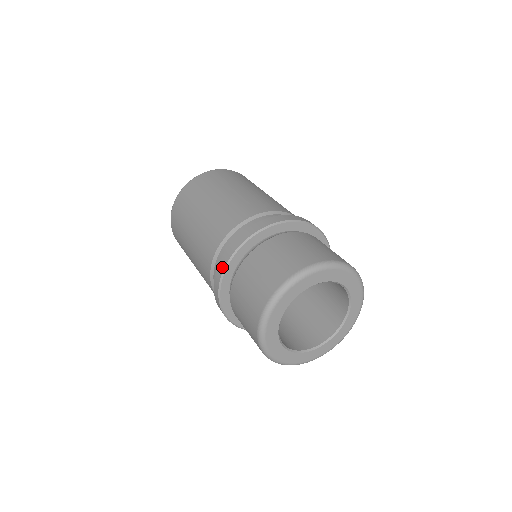
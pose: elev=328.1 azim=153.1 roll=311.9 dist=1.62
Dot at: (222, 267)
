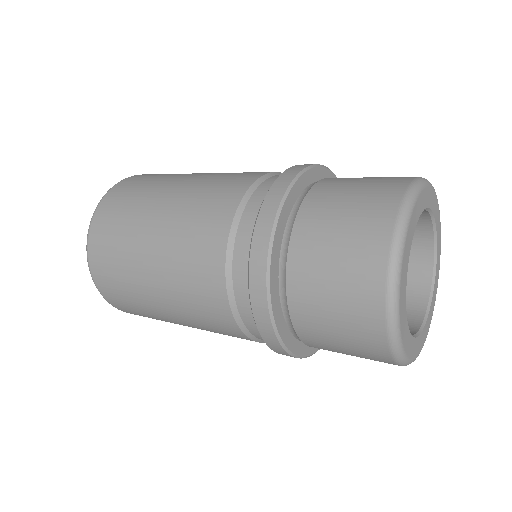
Dot at: (270, 334)
